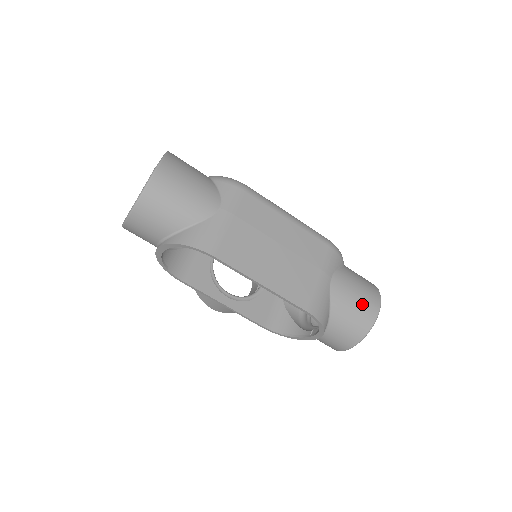
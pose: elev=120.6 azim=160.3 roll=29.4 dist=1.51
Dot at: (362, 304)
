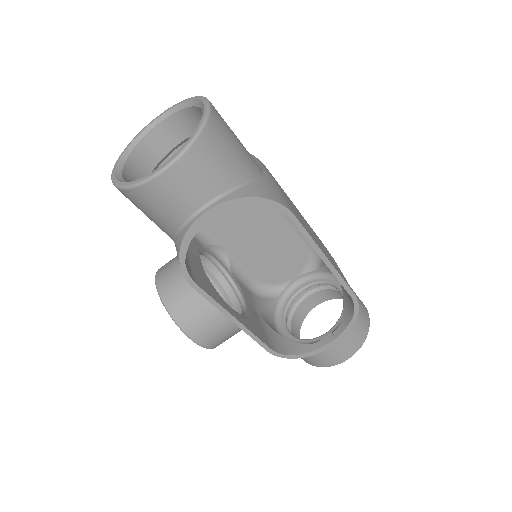
Dot at: (359, 299)
